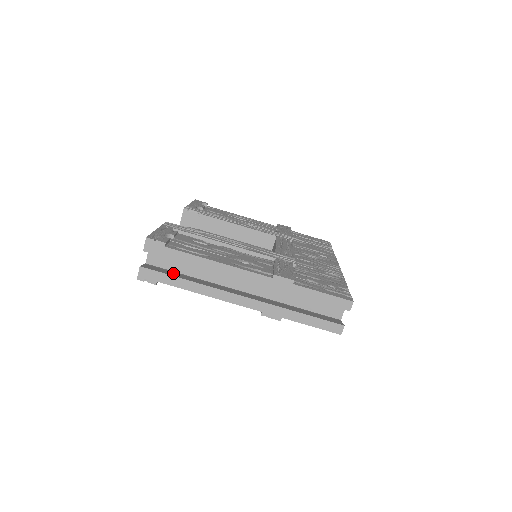
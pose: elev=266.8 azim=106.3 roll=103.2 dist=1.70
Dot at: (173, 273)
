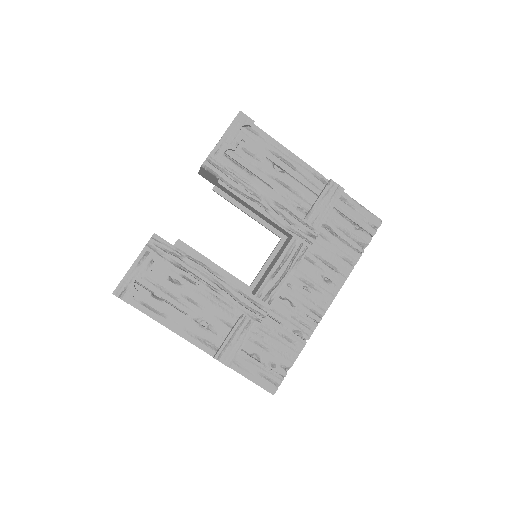
Dot at: occluded
